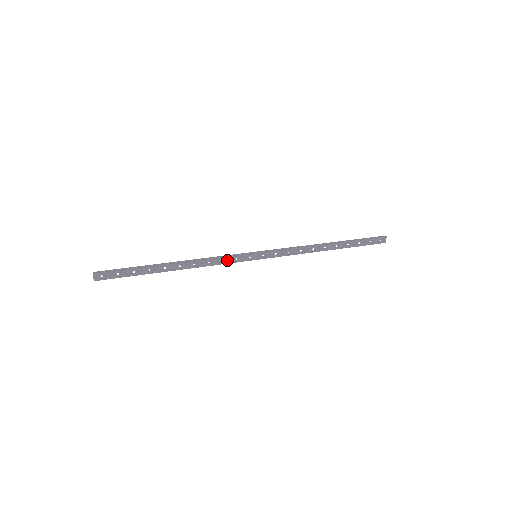
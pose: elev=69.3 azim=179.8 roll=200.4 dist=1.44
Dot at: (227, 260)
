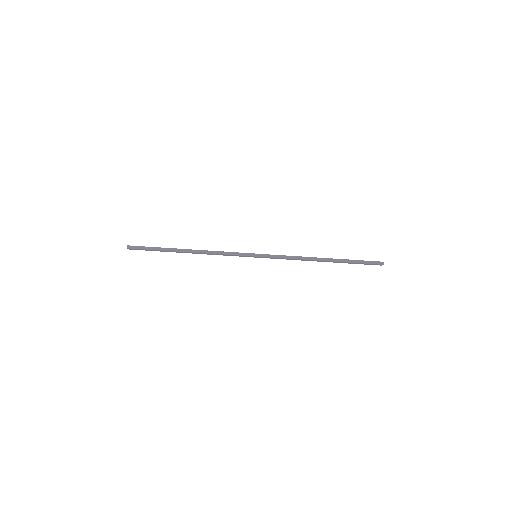
Dot at: (231, 255)
